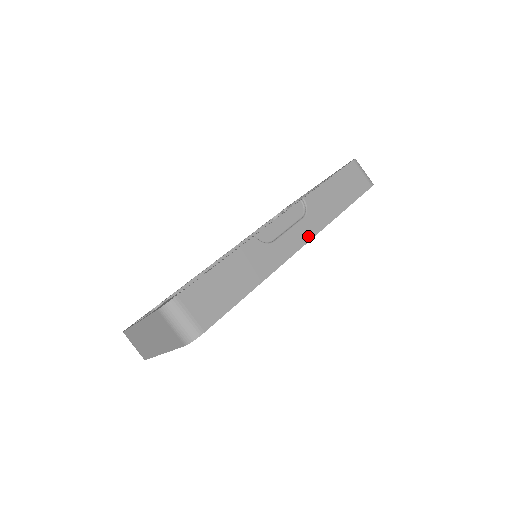
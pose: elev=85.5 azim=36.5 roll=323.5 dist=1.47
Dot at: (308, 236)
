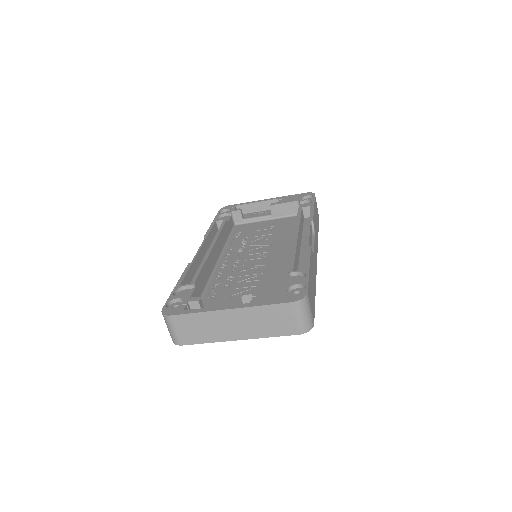
Dot at: occluded
